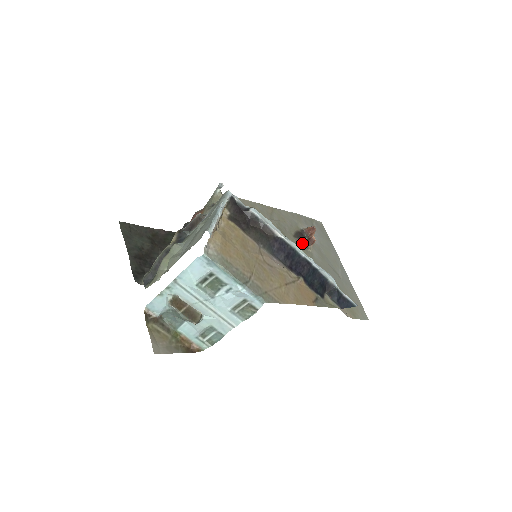
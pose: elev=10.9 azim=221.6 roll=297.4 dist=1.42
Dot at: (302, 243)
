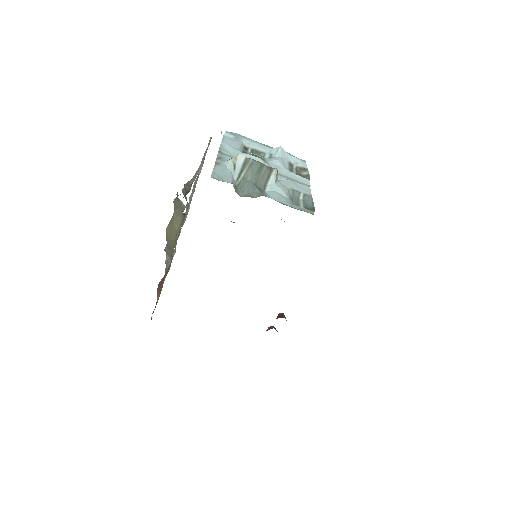
Dot at: occluded
